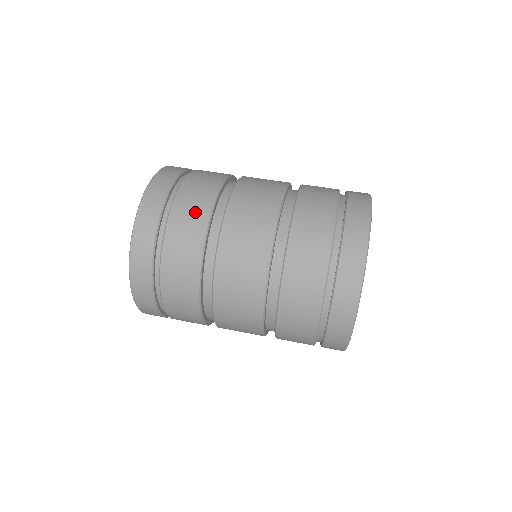
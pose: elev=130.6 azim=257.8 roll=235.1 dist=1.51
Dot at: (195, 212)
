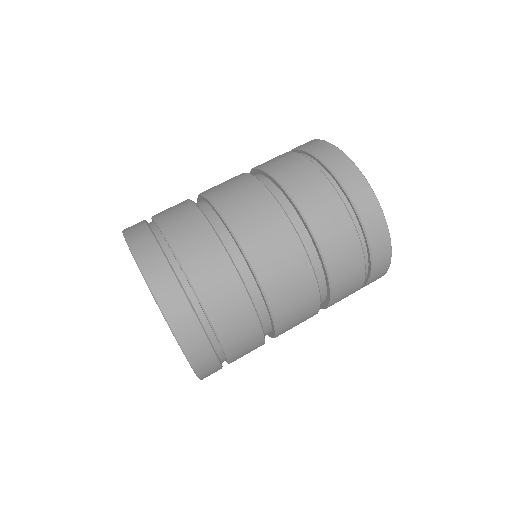
Dot at: (226, 288)
